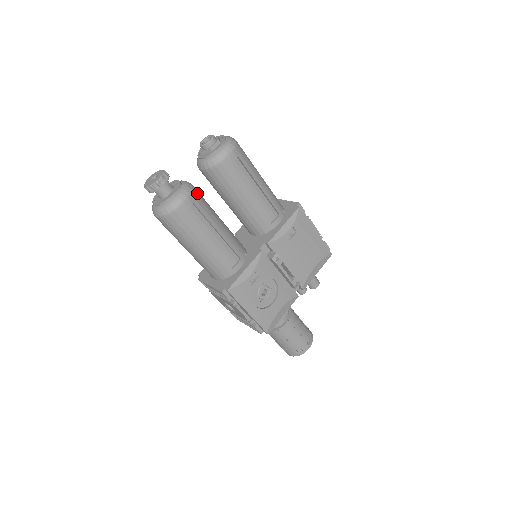
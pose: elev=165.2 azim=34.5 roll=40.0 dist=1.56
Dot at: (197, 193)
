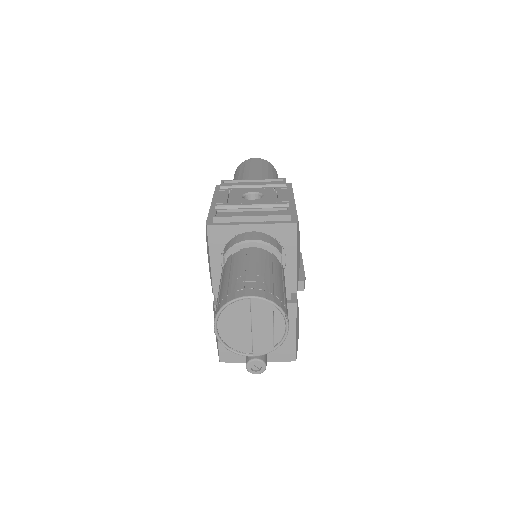
Dot at: occluded
